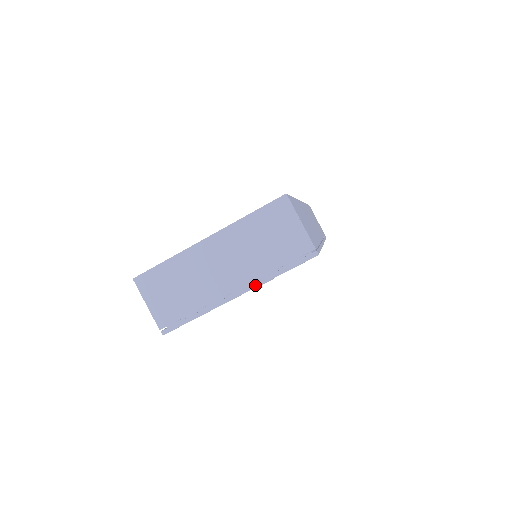
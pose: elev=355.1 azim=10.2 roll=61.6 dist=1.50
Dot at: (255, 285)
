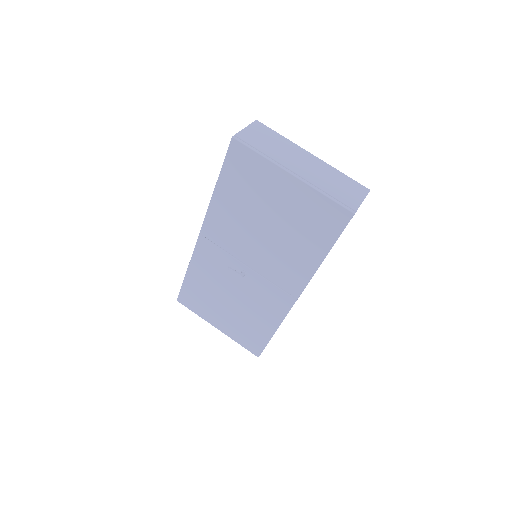
Dot at: (308, 183)
